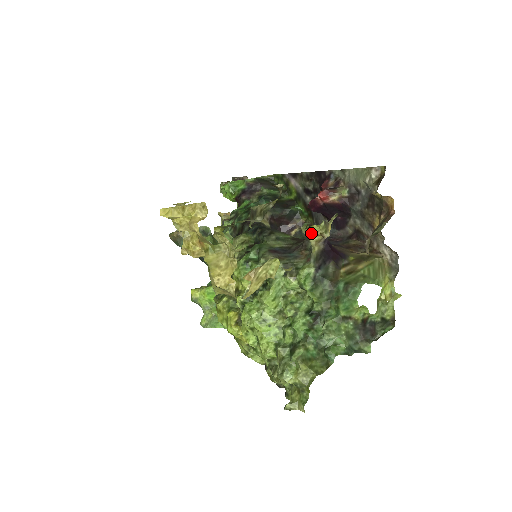
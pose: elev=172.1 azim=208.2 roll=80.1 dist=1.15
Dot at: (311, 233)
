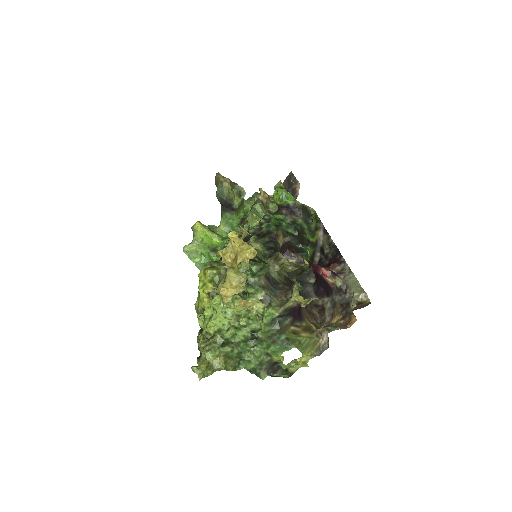
Dot at: occluded
